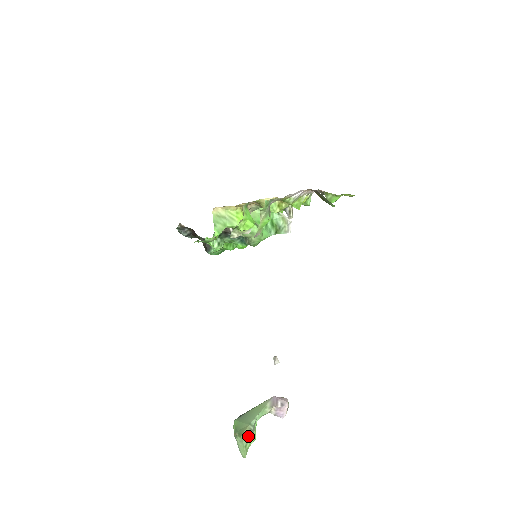
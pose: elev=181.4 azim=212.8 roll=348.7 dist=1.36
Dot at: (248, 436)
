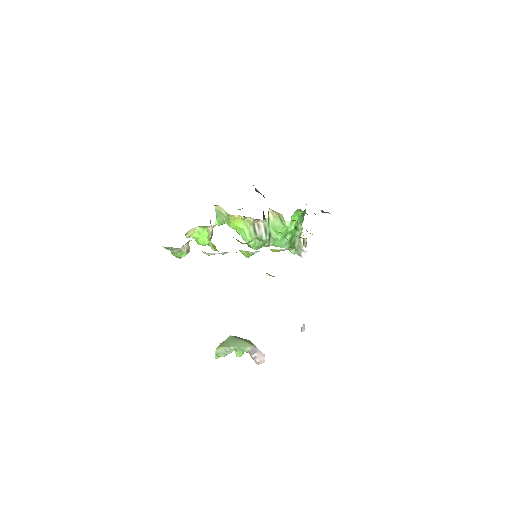
Dot at: (221, 351)
